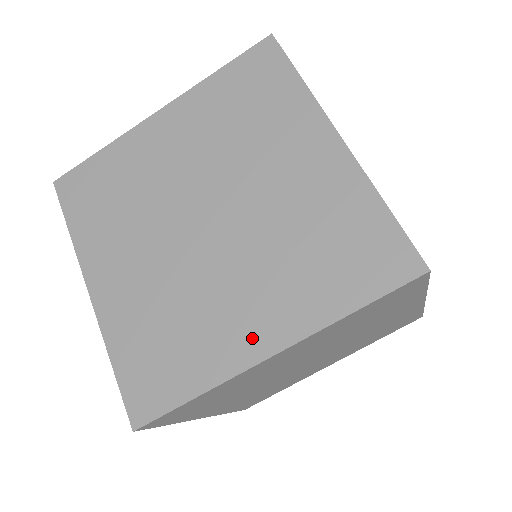
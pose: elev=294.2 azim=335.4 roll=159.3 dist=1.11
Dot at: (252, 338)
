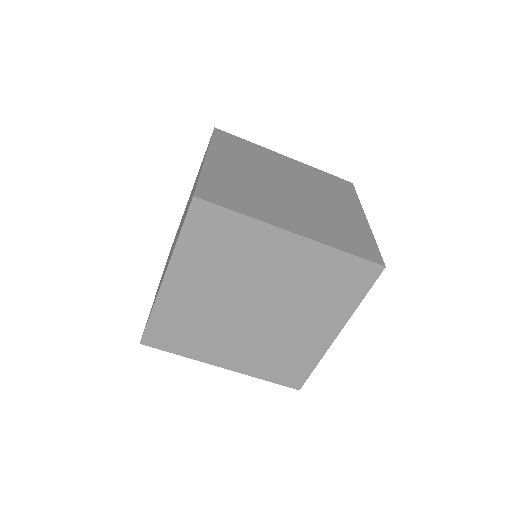
Dot at: (164, 274)
